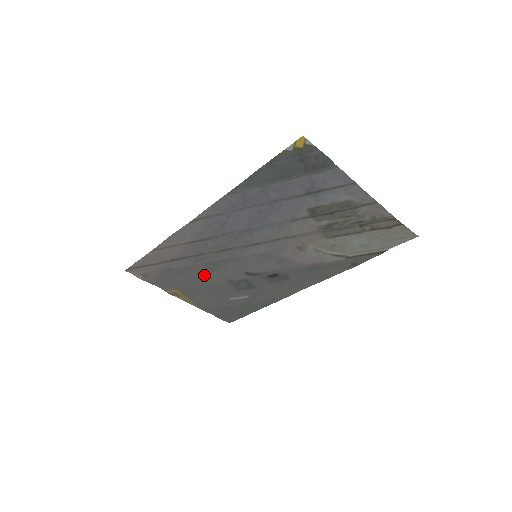
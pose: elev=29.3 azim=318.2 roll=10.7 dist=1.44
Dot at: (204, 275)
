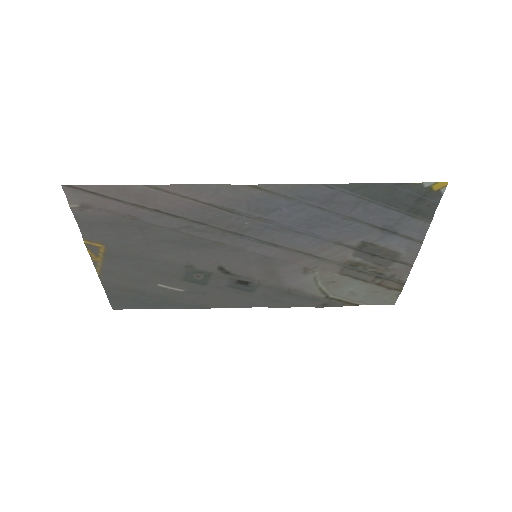
Dot at: (167, 246)
